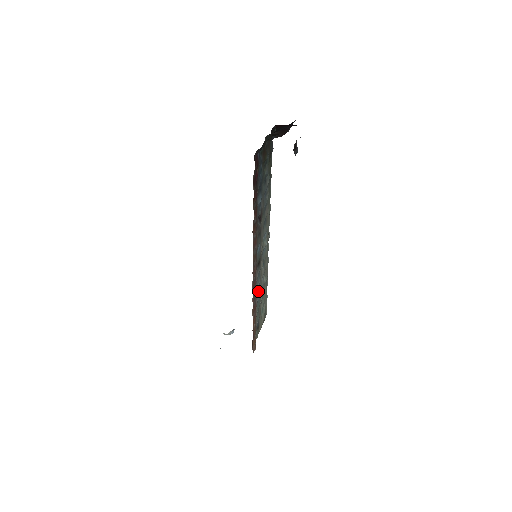
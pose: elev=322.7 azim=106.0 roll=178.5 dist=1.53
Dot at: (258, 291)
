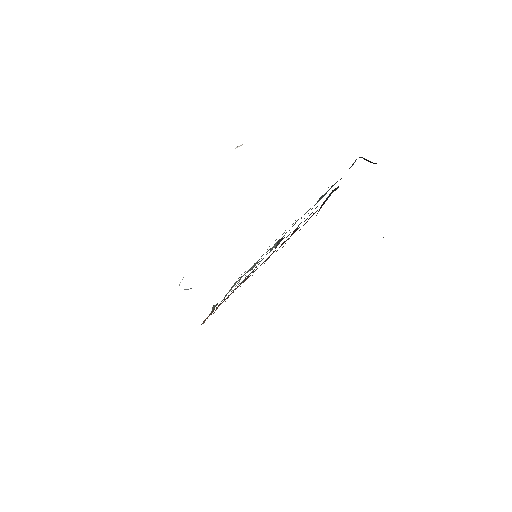
Dot at: (238, 284)
